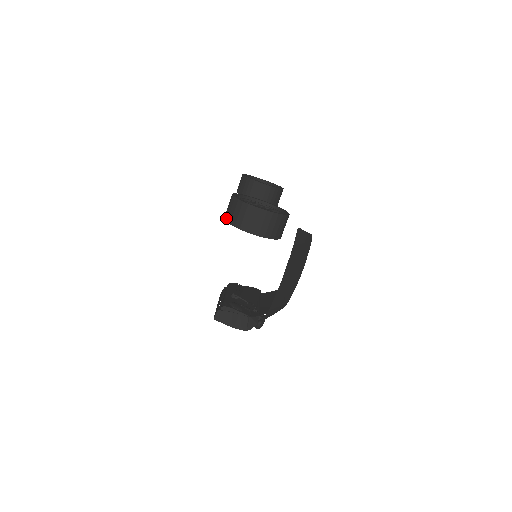
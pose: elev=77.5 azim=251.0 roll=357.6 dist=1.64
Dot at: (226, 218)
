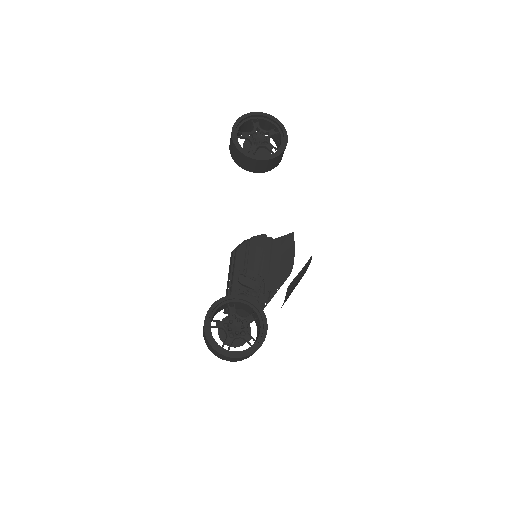
Dot at: (204, 338)
